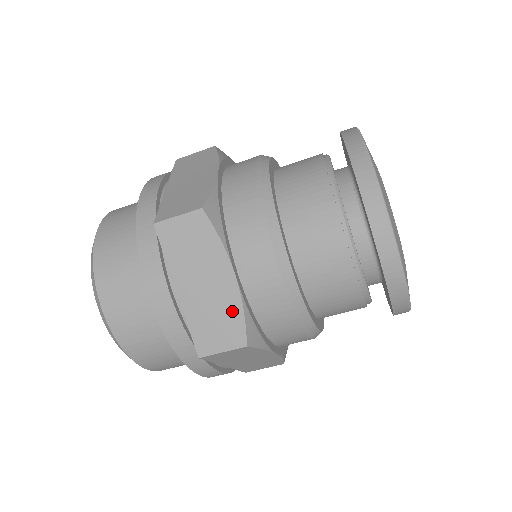
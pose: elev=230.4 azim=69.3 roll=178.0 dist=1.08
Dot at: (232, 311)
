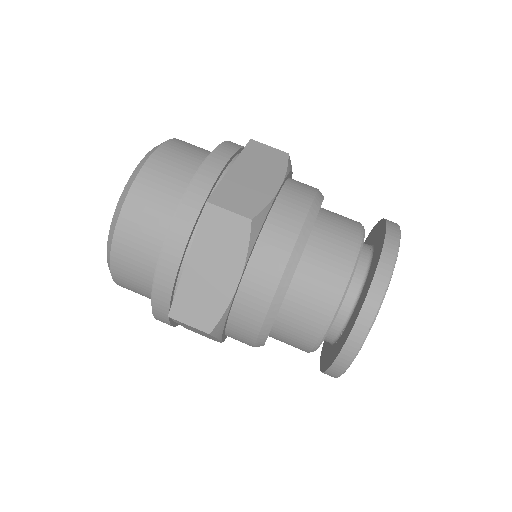
Dot at: (260, 198)
